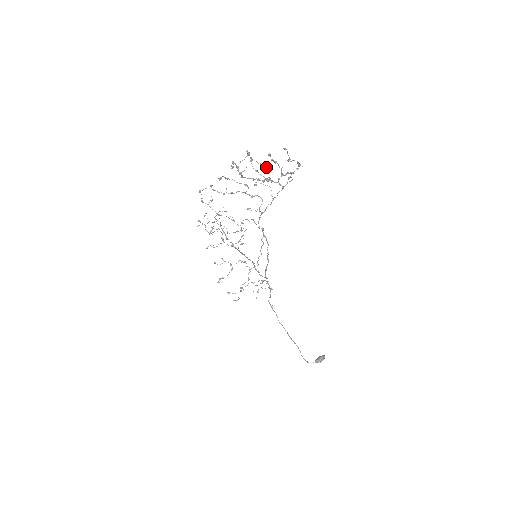
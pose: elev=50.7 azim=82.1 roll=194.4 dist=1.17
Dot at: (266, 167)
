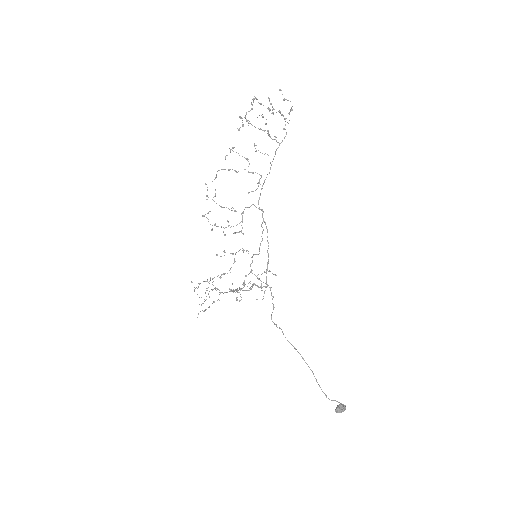
Dot at: (266, 119)
